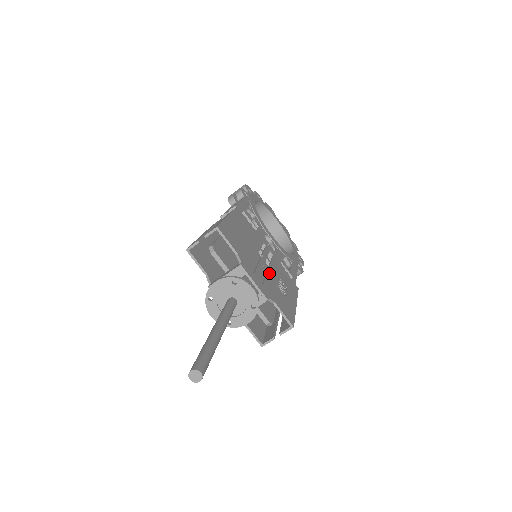
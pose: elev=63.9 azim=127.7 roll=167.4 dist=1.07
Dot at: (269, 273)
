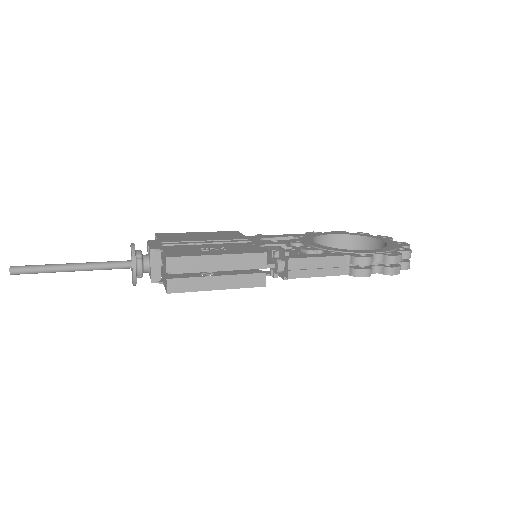
Dot at: (202, 245)
